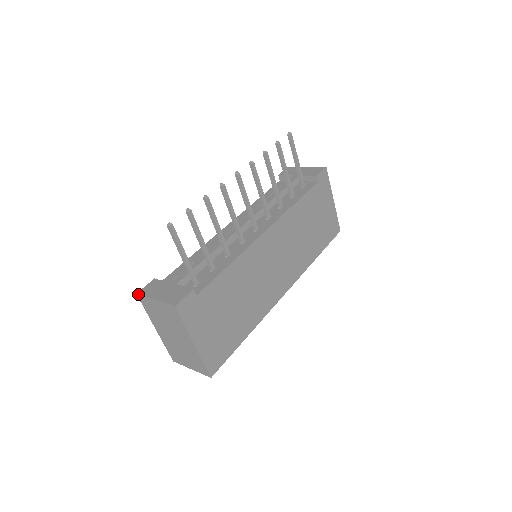
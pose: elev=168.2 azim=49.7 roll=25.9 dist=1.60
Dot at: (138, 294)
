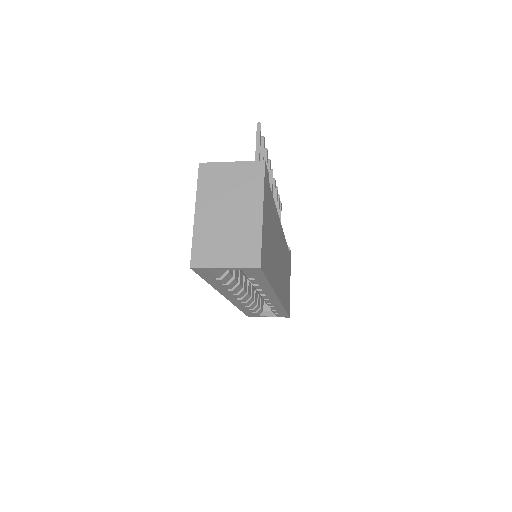
Dot at: occluded
